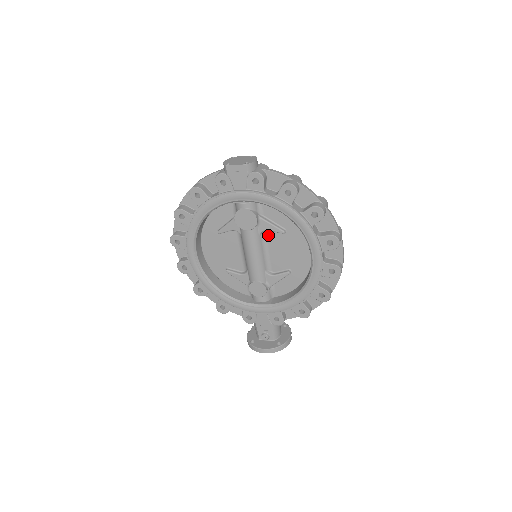
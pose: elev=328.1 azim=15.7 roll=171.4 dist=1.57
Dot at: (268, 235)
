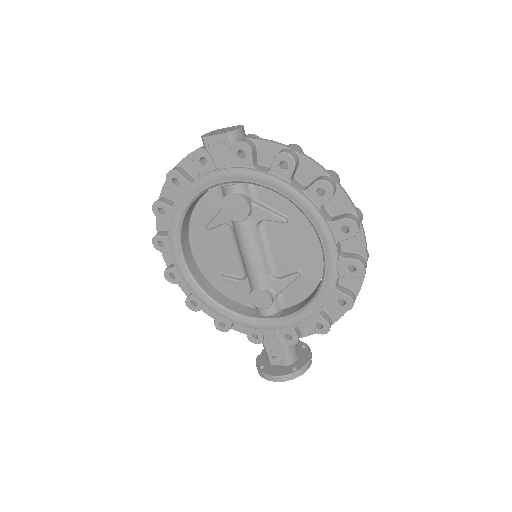
Dot at: (267, 227)
